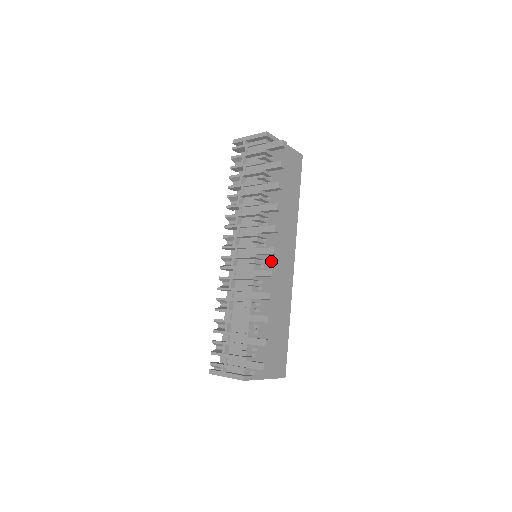
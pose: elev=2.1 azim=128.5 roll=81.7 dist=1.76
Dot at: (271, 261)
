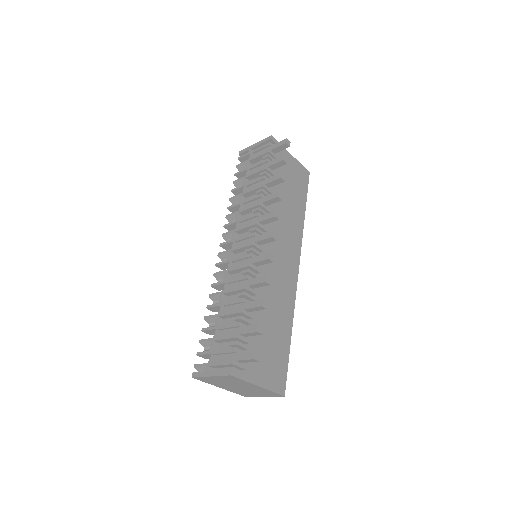
Dot at: occluded
